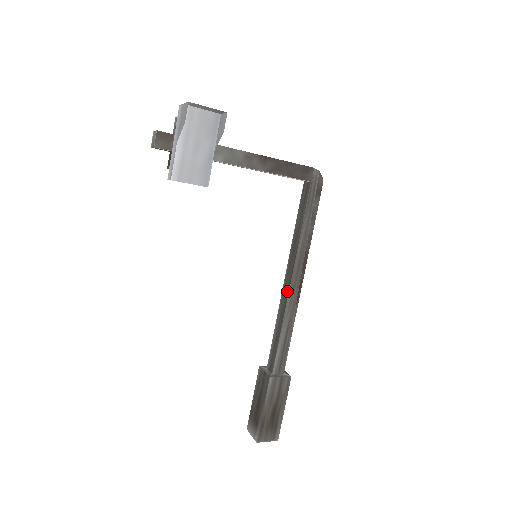
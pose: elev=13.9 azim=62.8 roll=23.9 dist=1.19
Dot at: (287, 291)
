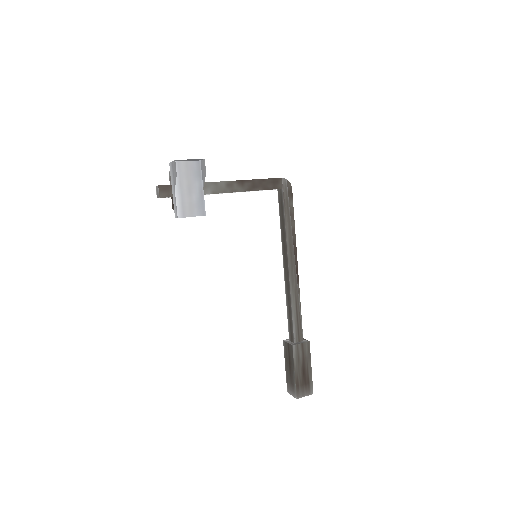
Dot at: (288, 276)
